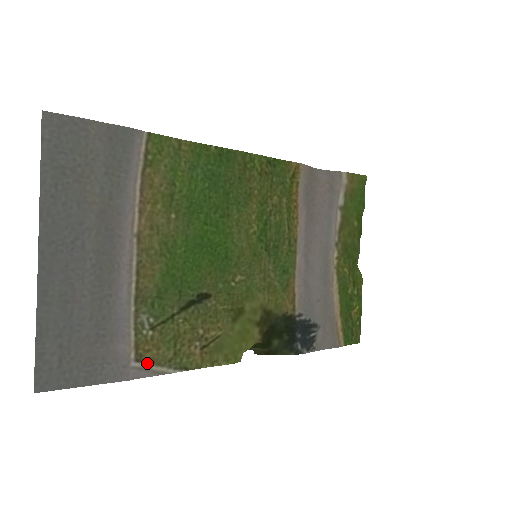
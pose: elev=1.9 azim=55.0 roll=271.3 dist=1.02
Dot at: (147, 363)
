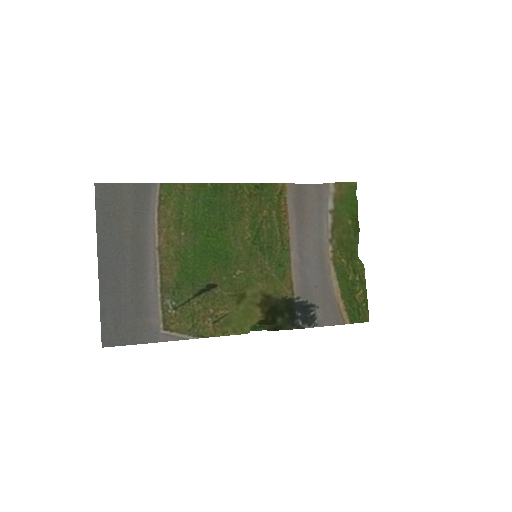
Dot at: (172, 331)
